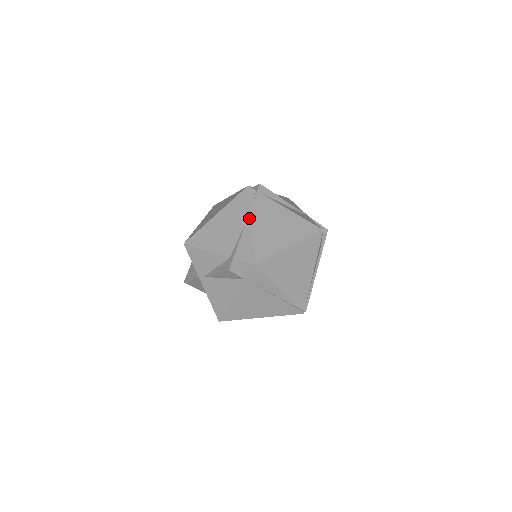
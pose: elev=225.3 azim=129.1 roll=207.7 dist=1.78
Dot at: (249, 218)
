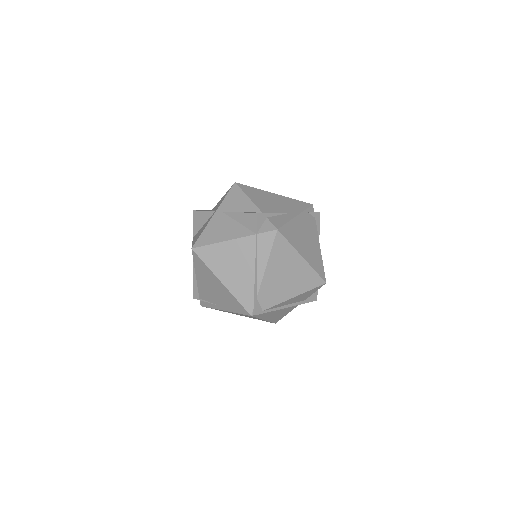
Dot at: (298, 213)
